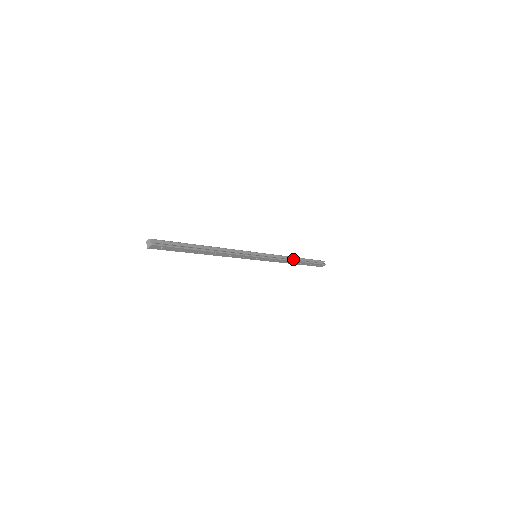
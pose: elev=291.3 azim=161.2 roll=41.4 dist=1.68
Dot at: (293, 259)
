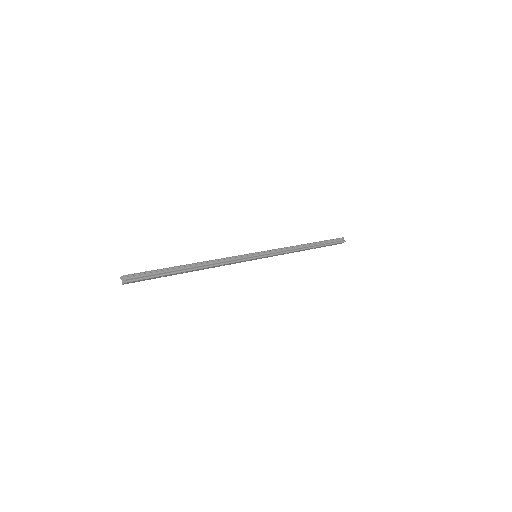
Dot at: (303, 247)
